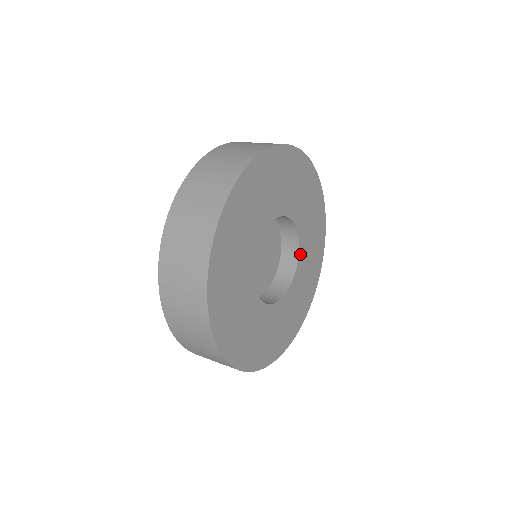
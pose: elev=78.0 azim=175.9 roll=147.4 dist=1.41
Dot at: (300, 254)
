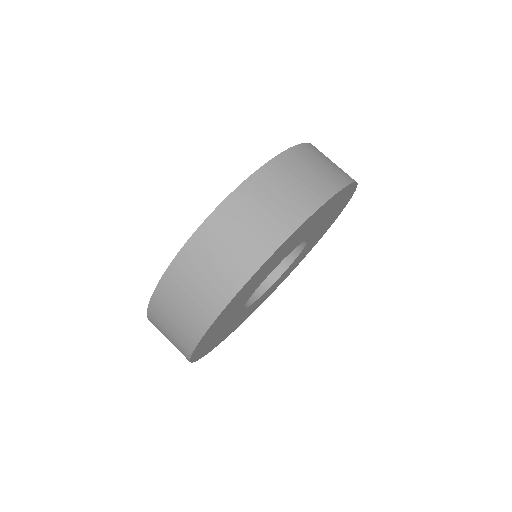
Dot at: occluded
